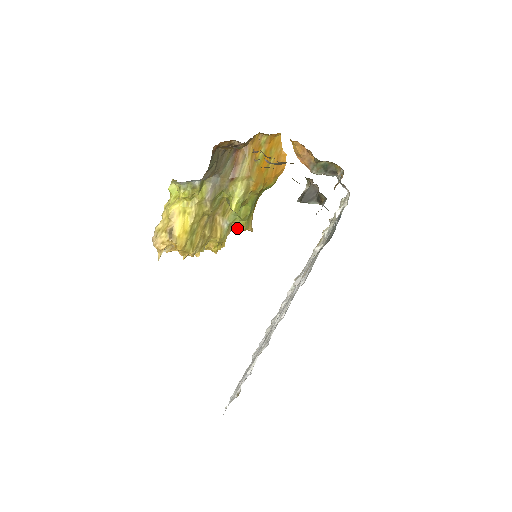
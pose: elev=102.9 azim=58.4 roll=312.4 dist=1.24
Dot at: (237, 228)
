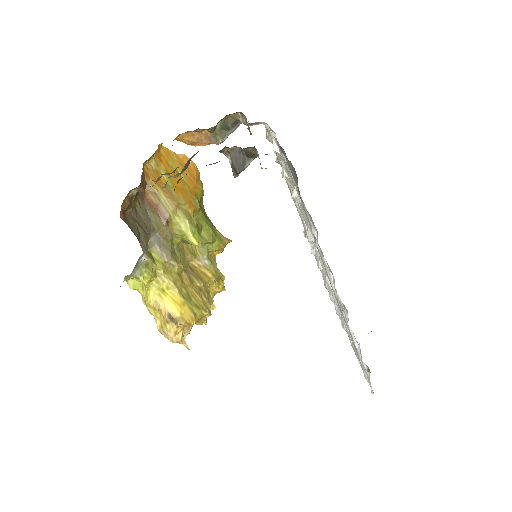
Dot at: (217, 253)
